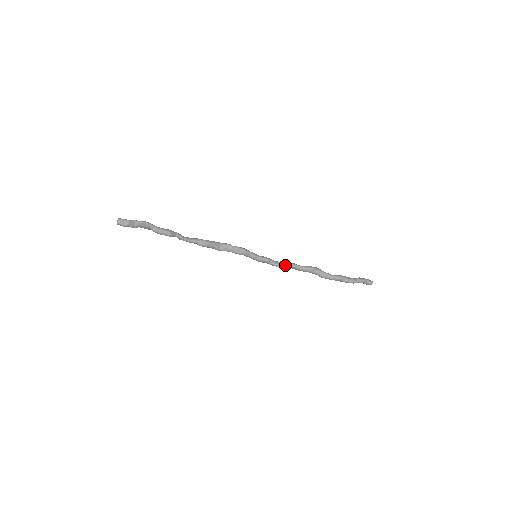
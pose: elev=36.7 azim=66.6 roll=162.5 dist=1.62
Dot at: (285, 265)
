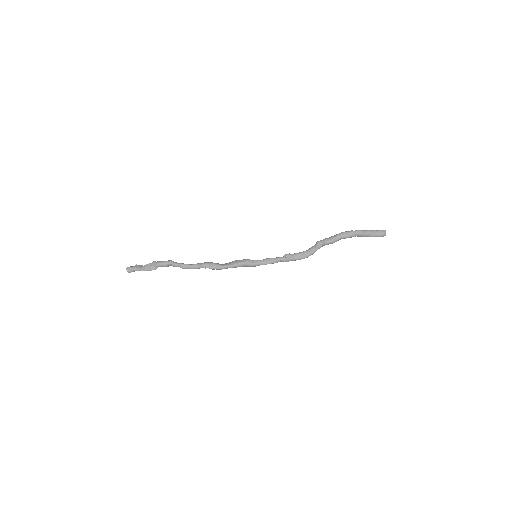
Dot at: (289, 254)
